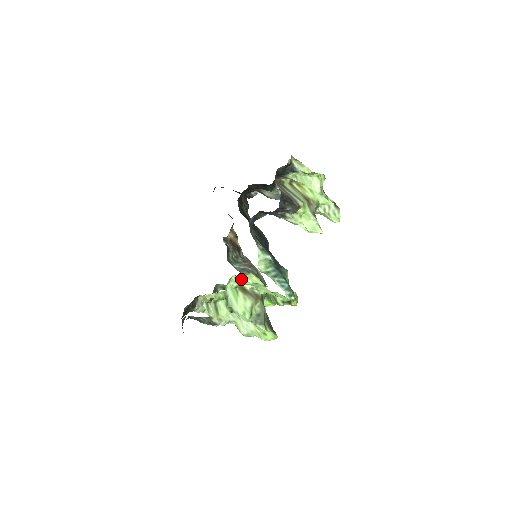
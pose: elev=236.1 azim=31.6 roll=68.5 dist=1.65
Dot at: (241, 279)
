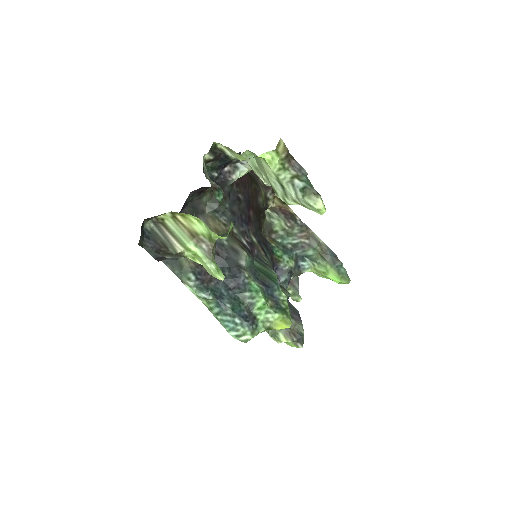
Dot at: occluded
